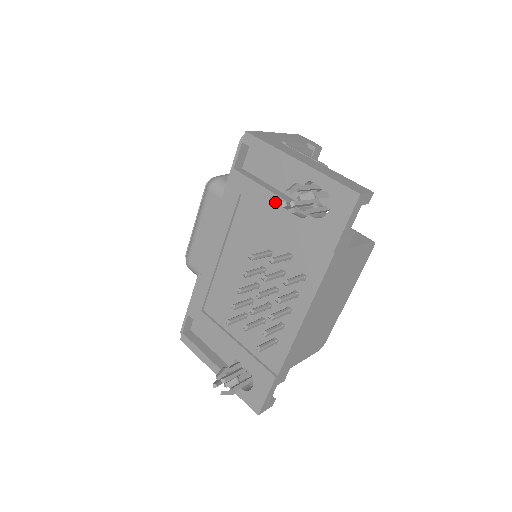
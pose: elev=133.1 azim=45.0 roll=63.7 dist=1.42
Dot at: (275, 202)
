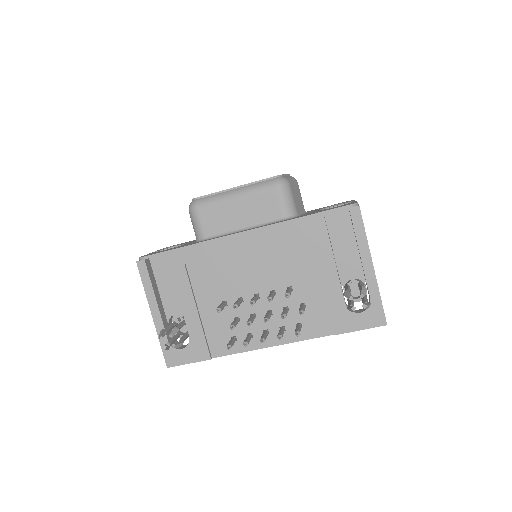
Dot at: (330, 269)
